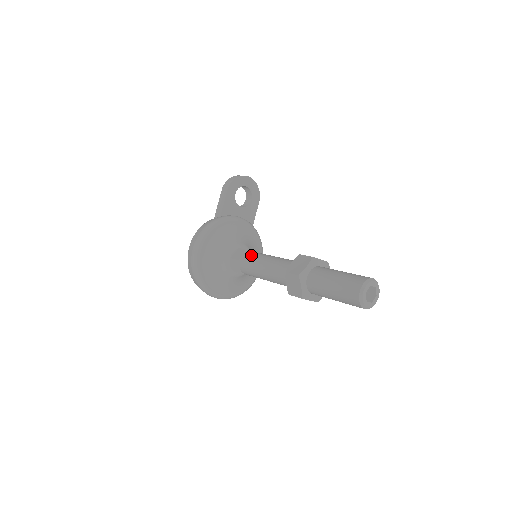
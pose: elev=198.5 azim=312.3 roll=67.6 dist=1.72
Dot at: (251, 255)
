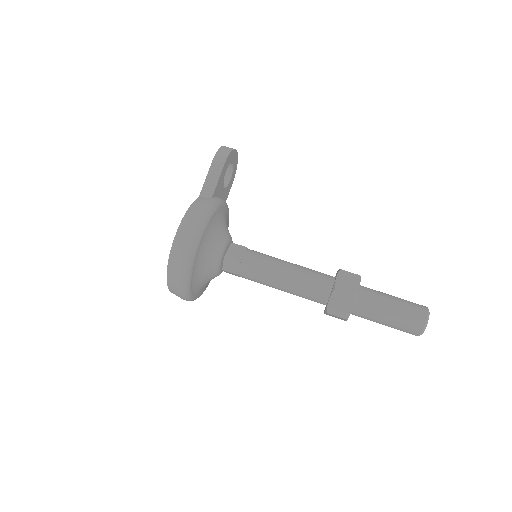
Dot at: (259, 256)
